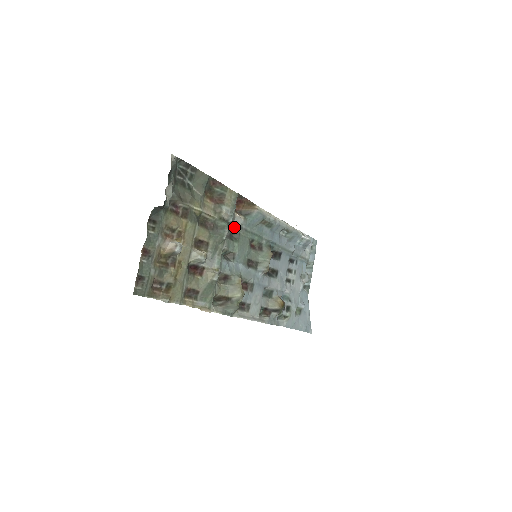
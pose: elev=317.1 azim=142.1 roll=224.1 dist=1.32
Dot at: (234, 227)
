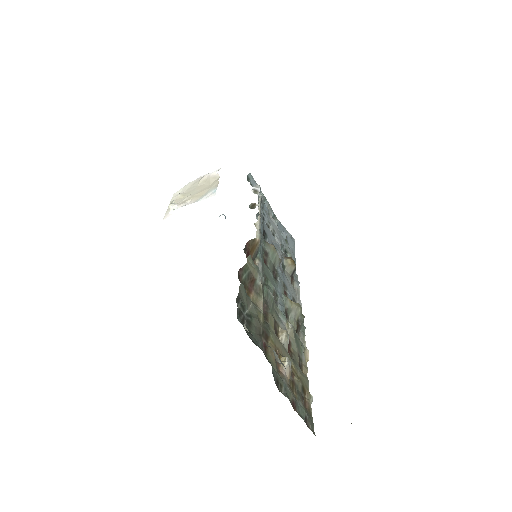
Dot at: occluded
